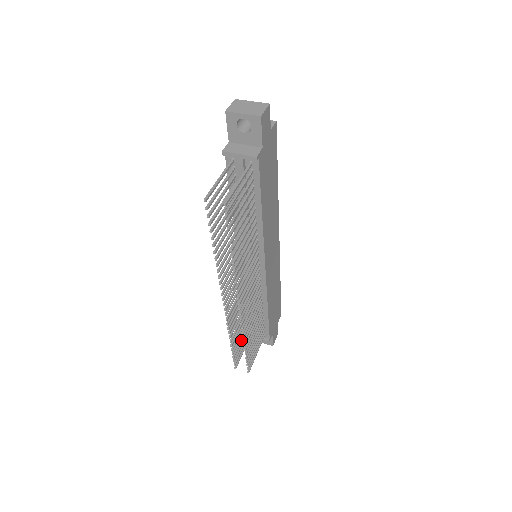
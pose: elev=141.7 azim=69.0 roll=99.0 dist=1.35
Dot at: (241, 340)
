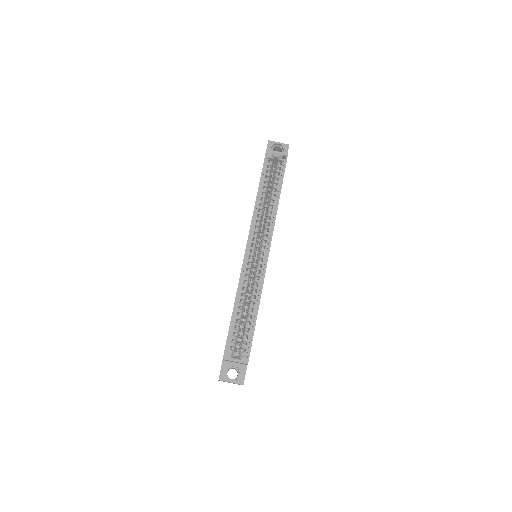
Dot at: occluded
